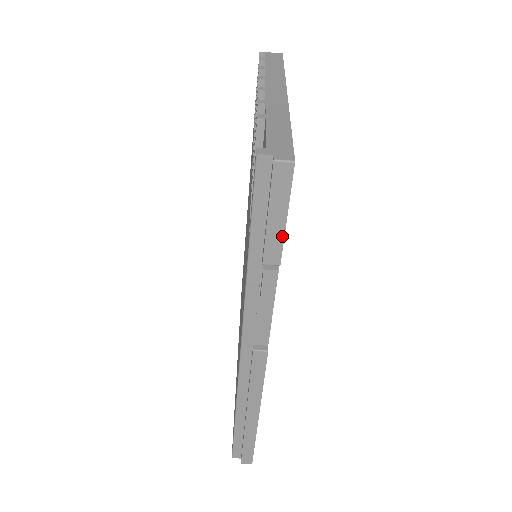
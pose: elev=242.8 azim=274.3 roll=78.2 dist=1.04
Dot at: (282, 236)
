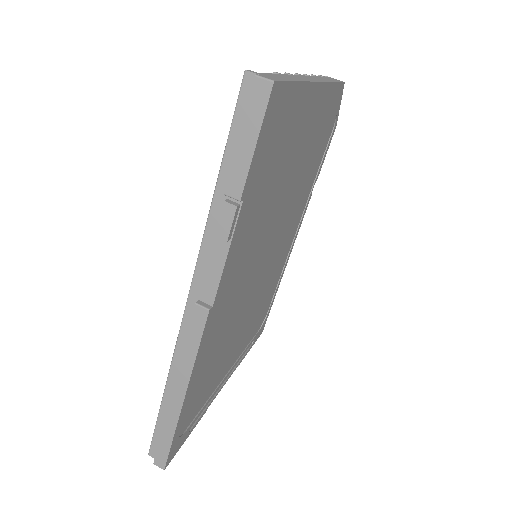
Dot at: (248, 165)
